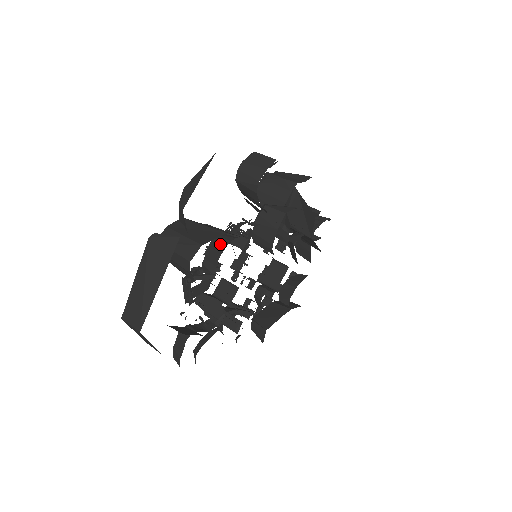
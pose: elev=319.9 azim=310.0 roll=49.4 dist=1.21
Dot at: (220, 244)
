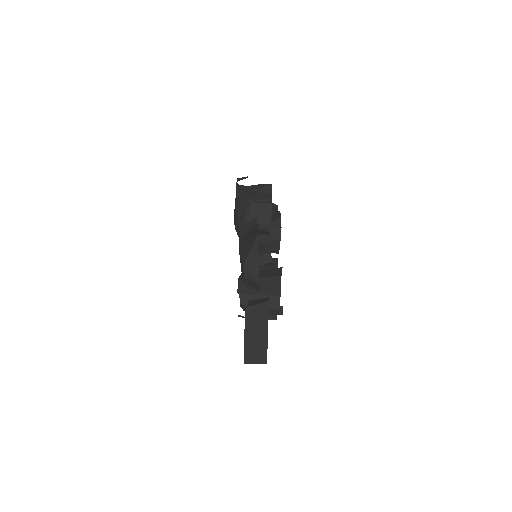
Dot at: occluded
